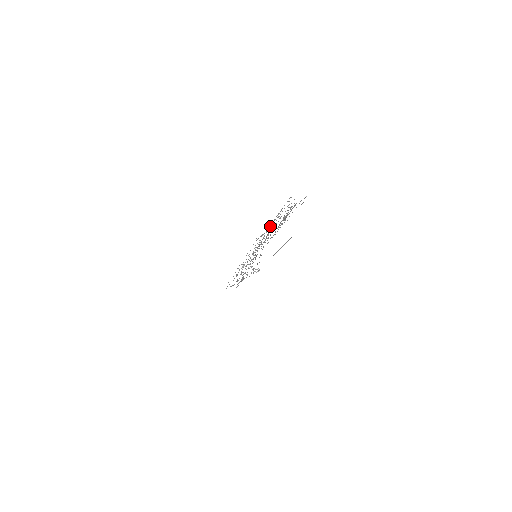
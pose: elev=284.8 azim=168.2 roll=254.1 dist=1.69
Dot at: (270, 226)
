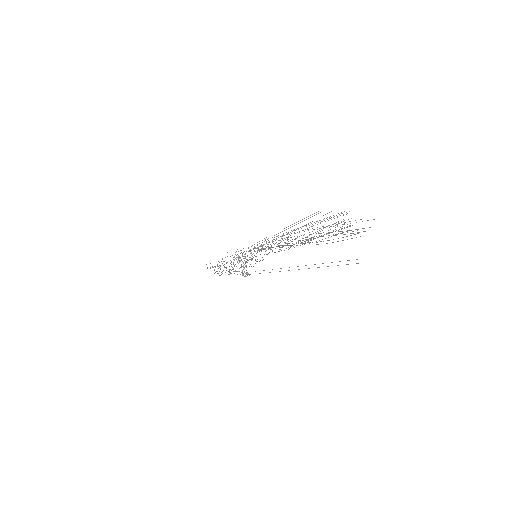
Dot at: (295, 230)
